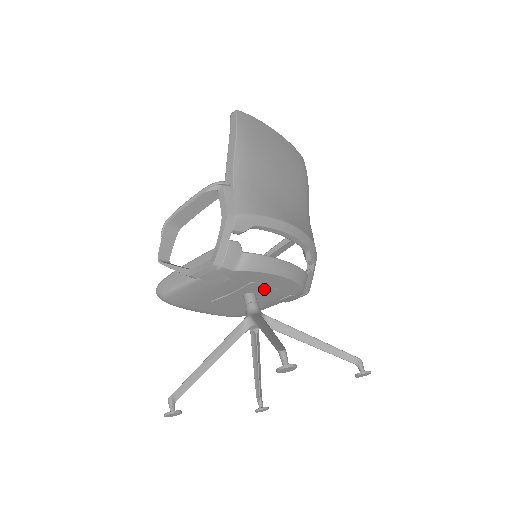
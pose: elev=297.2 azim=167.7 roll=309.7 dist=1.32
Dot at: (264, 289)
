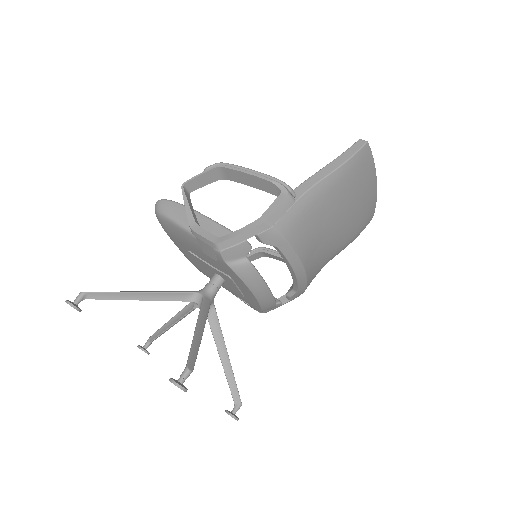
Dot at: (234, 286)
